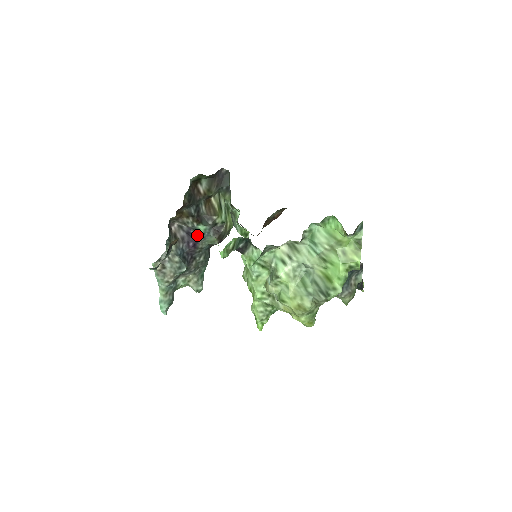
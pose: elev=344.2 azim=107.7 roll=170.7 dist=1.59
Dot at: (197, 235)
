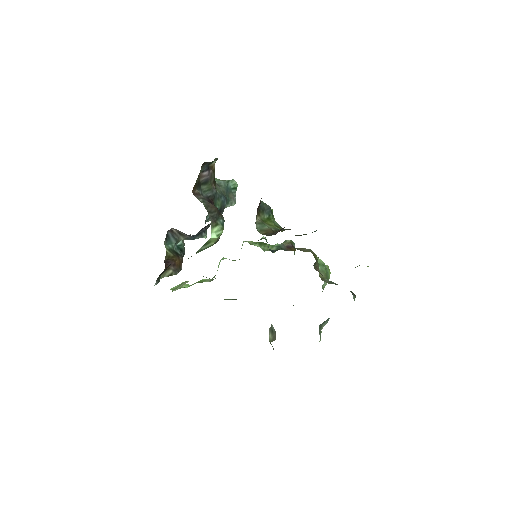
Dot at: occluded
